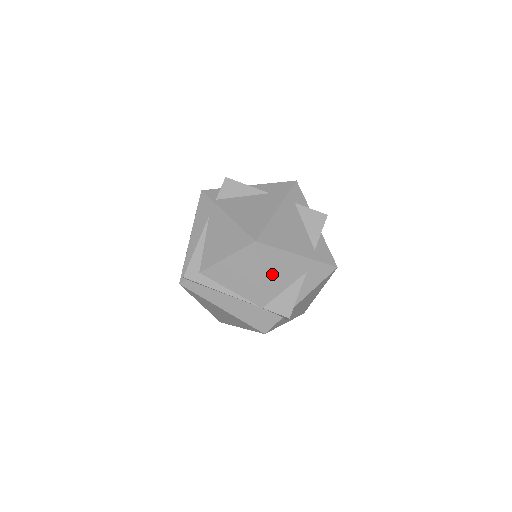
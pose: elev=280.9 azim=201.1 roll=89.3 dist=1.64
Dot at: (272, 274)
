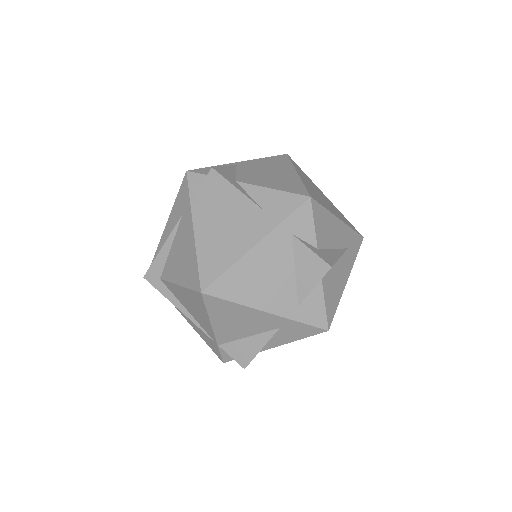
Dot at: (229, 322)
